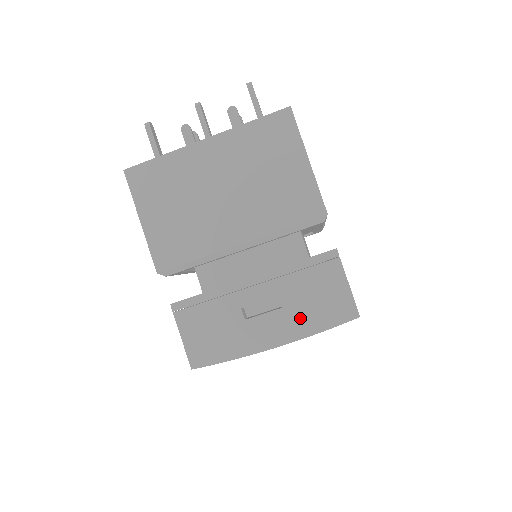
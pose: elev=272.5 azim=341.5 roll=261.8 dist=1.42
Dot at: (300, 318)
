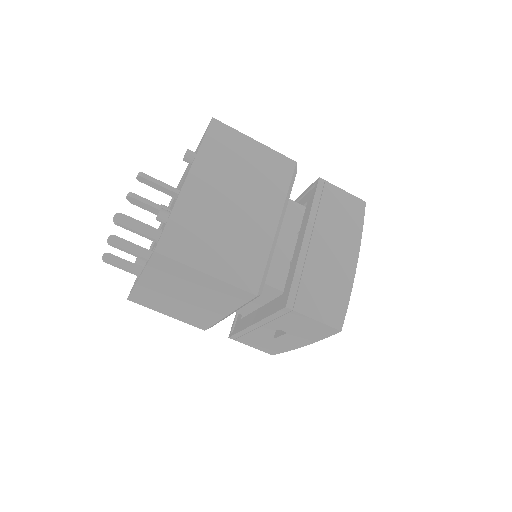
Dot at: (304, 335)
